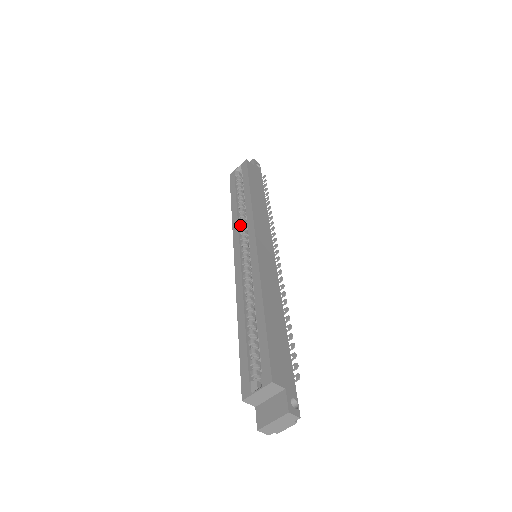
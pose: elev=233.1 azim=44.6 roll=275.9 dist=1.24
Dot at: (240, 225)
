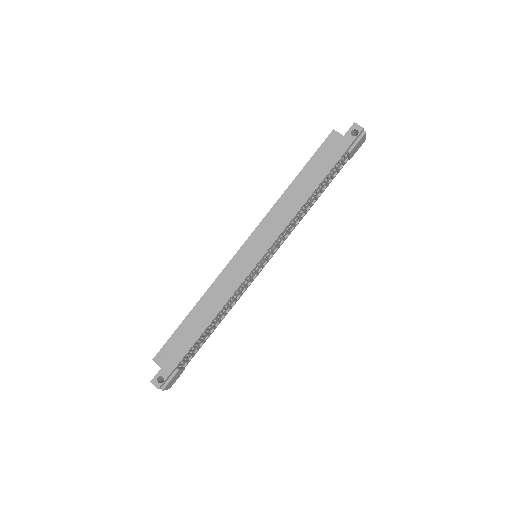
Dot at: occluded
